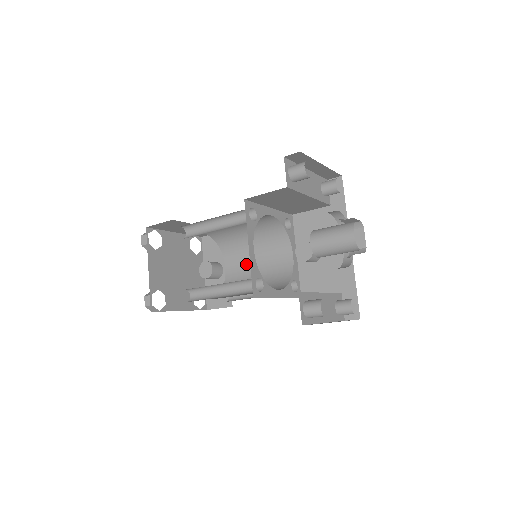
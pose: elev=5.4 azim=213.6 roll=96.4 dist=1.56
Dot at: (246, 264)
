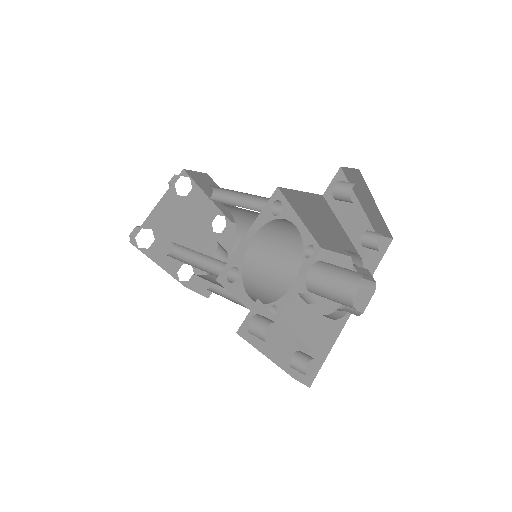
Dot at: (247, 266)
